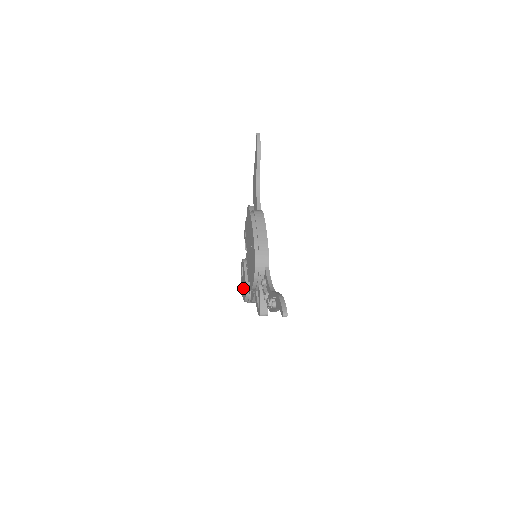
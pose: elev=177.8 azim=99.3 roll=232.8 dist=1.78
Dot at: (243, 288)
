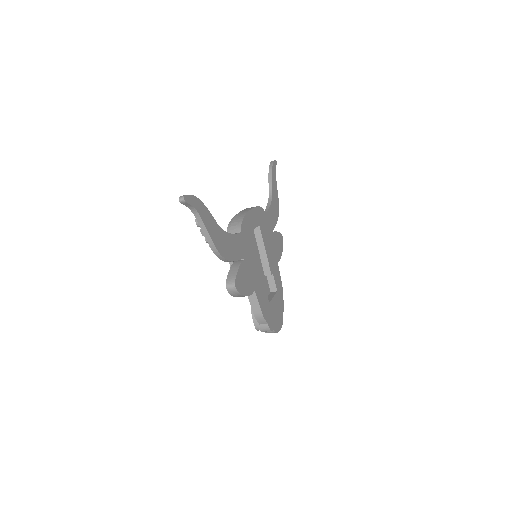
Dot at: occluded
